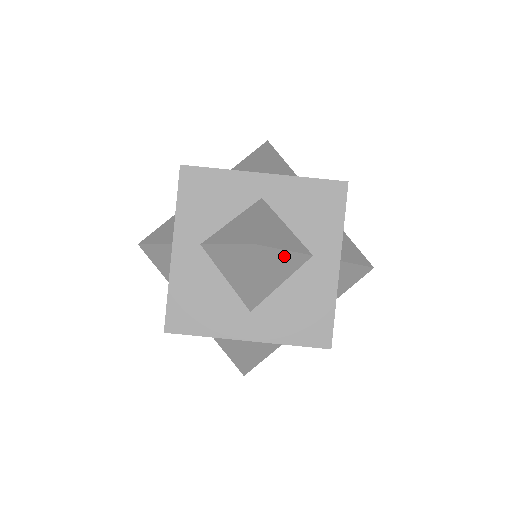
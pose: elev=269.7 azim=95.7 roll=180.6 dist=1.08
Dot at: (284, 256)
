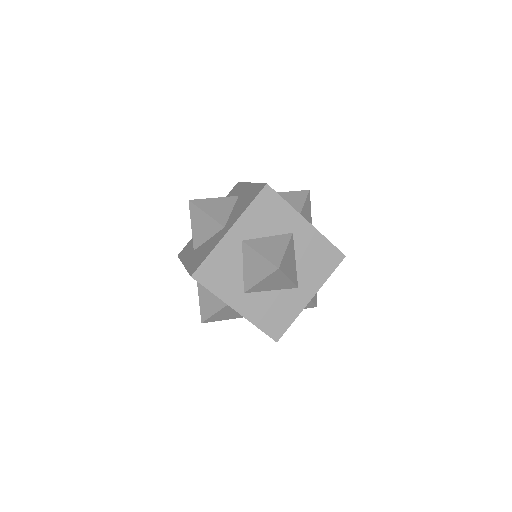
Dot at: (287, 253)
